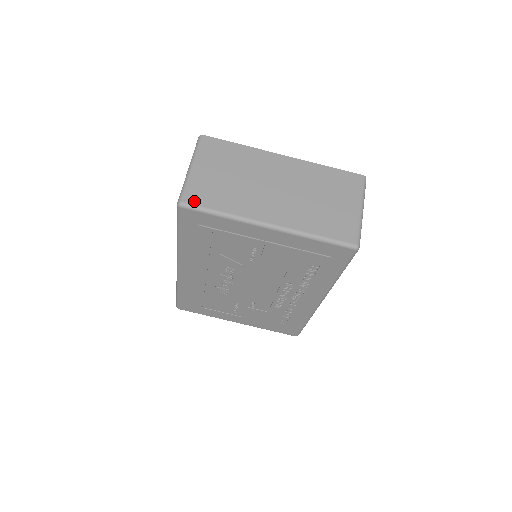
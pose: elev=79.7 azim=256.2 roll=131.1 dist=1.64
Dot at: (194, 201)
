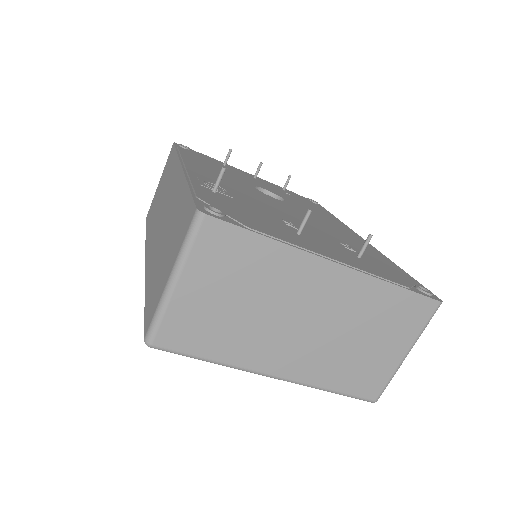
Dot at: (171, 344)
